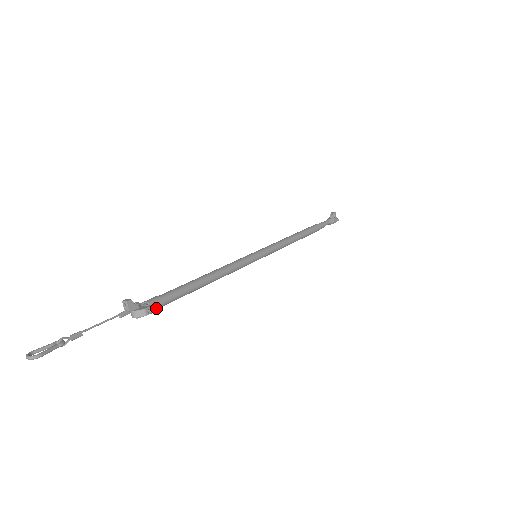
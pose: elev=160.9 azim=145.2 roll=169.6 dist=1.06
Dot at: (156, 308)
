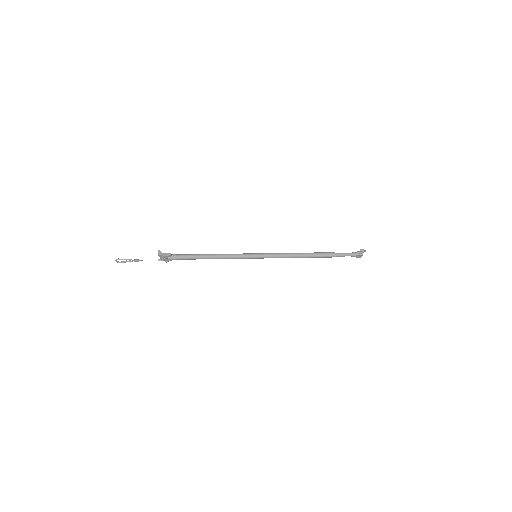
Dot at: (169, 254)
